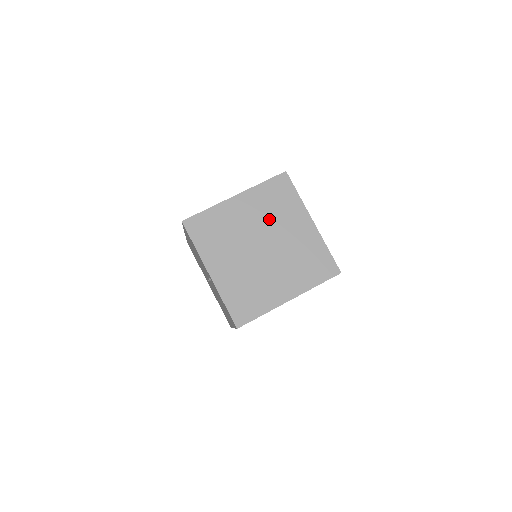
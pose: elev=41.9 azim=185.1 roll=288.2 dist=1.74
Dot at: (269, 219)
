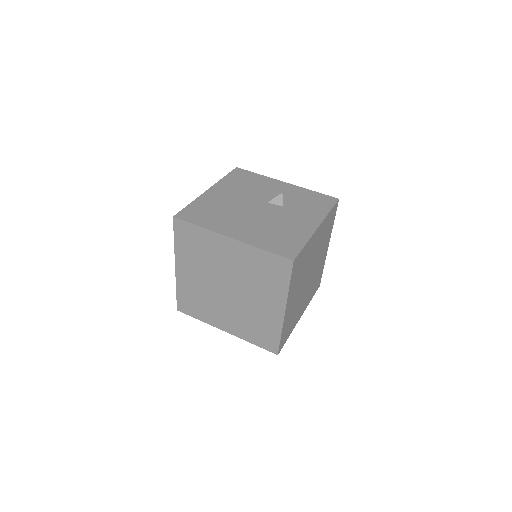
Dot at: (248, 278)
